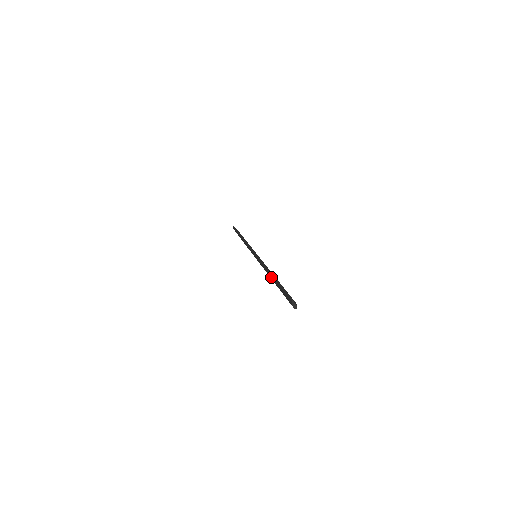
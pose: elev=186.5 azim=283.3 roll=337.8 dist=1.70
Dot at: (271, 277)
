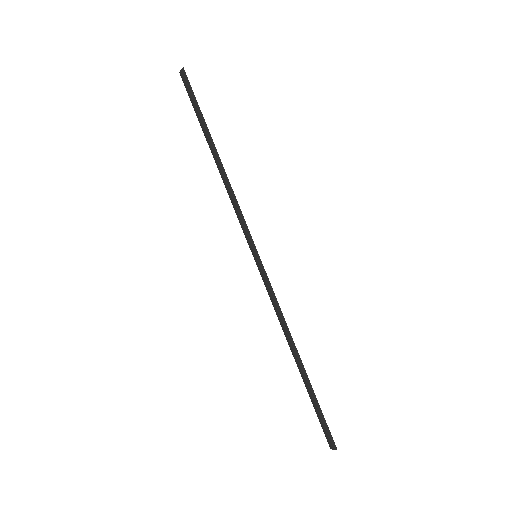
Dot at: (297, 360)
